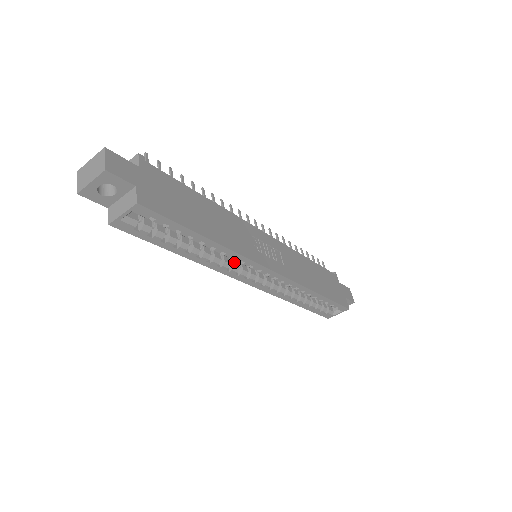
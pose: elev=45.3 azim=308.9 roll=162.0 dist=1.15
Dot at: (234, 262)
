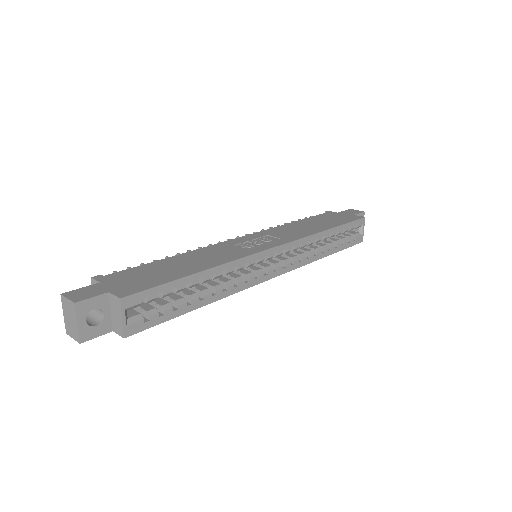
Dot at: (244, 273)
